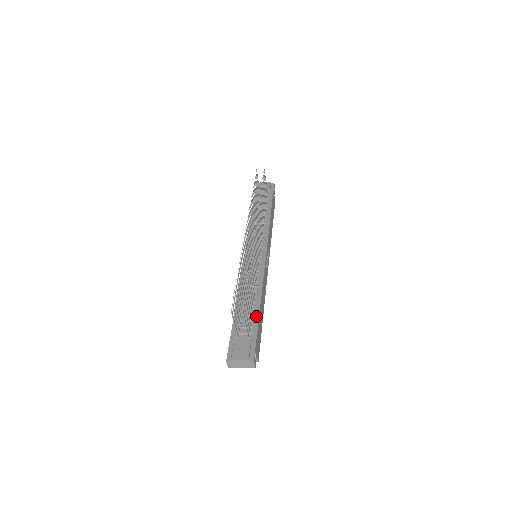
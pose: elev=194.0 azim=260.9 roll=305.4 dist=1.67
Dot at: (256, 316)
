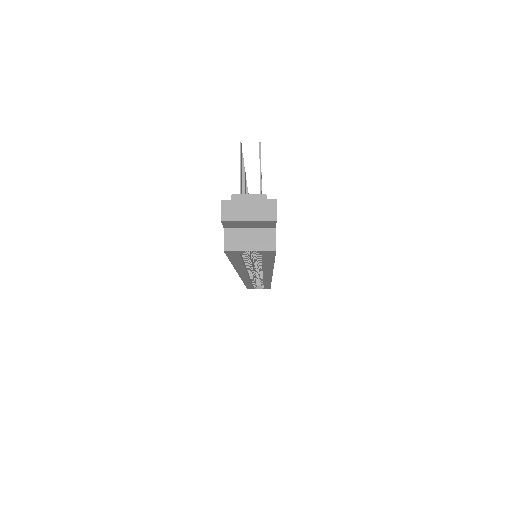
Dot at: occluded
